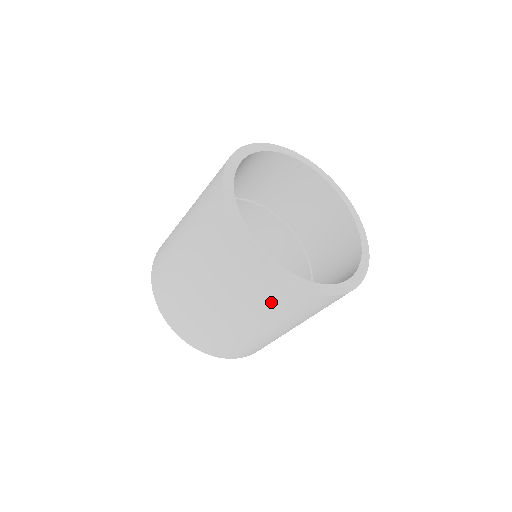
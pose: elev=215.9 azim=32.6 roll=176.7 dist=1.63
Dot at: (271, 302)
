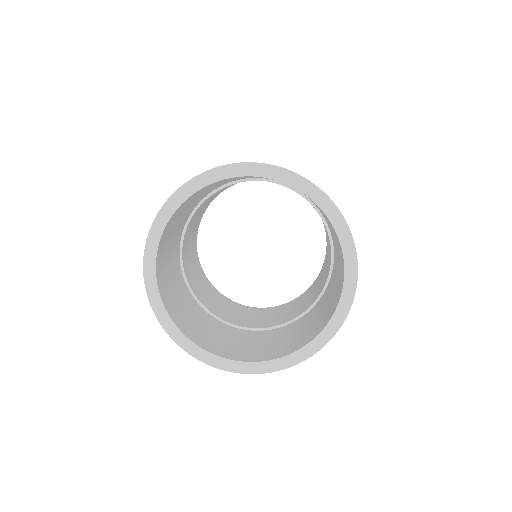
Dot at: occluded
